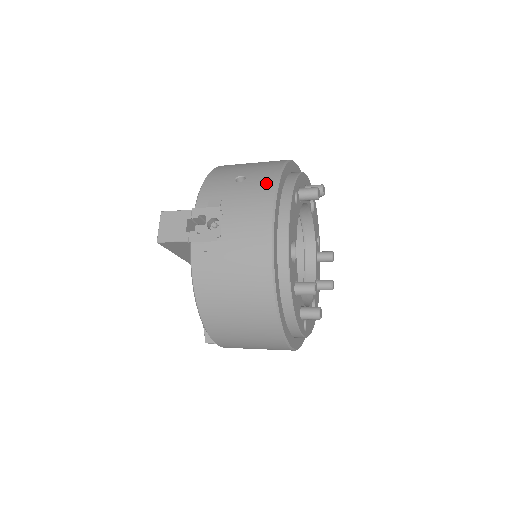
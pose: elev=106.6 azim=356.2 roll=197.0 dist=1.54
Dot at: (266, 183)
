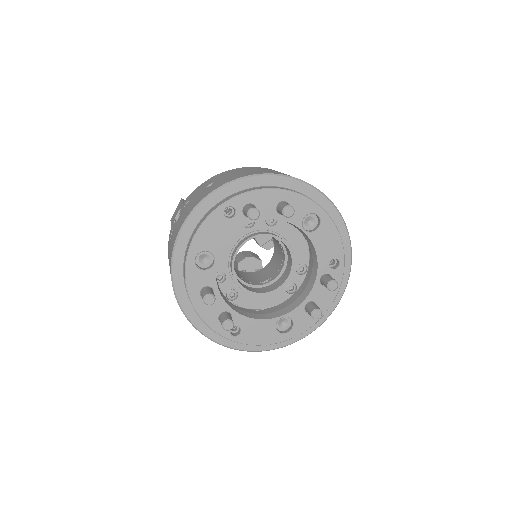
Dot at: (205, 194)
